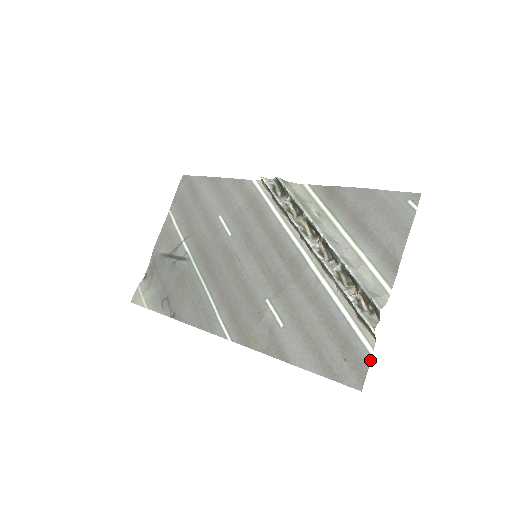
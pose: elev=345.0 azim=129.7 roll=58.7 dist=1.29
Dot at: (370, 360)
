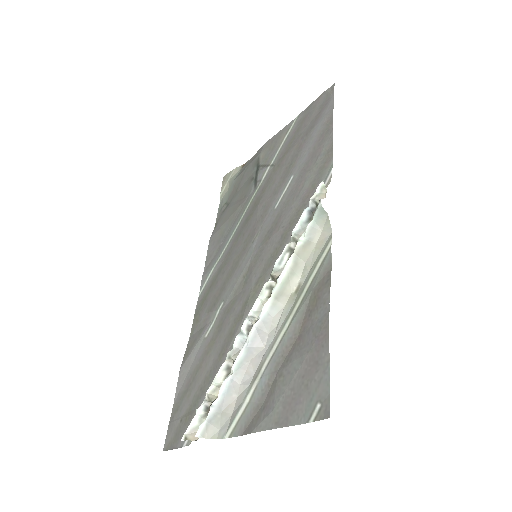
Dot at: (180, 447)
